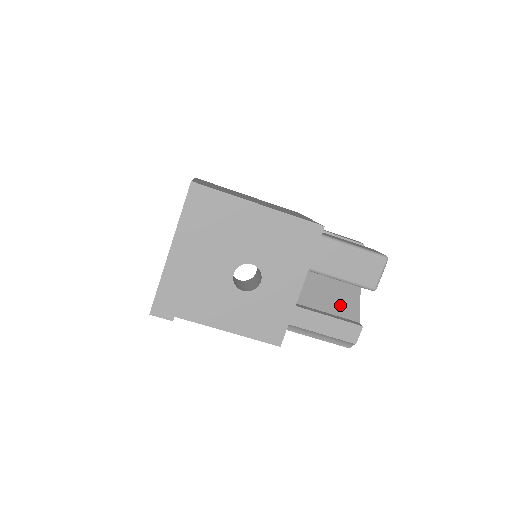
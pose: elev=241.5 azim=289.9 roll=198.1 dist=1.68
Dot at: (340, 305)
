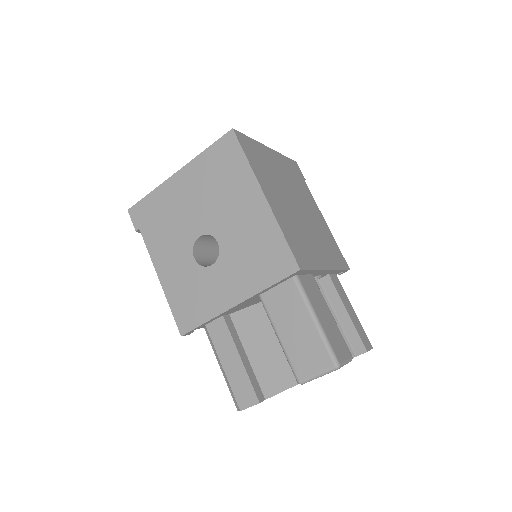
Dot at: (269, 366)
